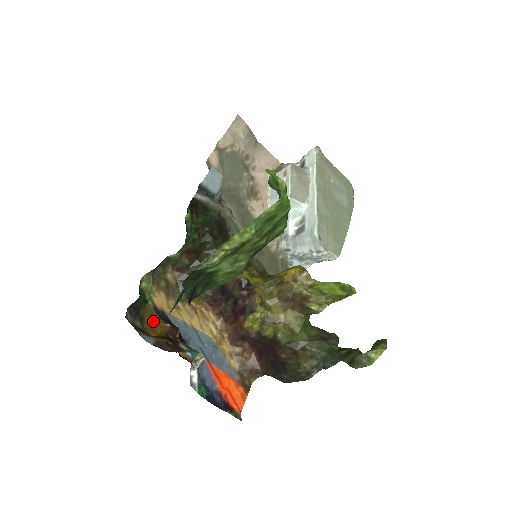
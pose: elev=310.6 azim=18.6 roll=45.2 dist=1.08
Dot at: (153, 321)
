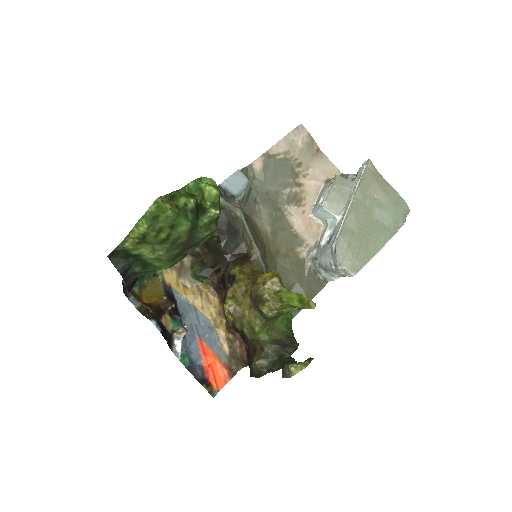
Dot at: (155, 292)
